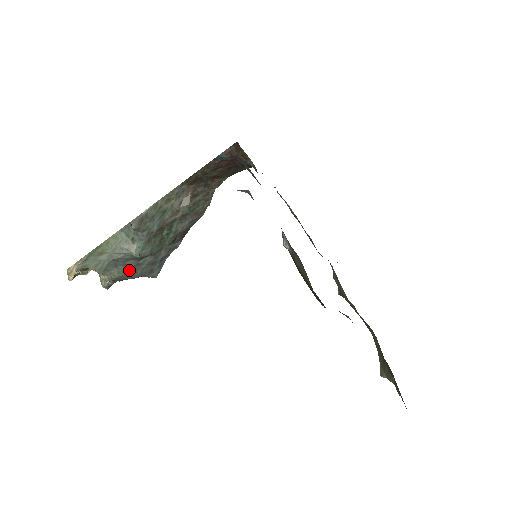
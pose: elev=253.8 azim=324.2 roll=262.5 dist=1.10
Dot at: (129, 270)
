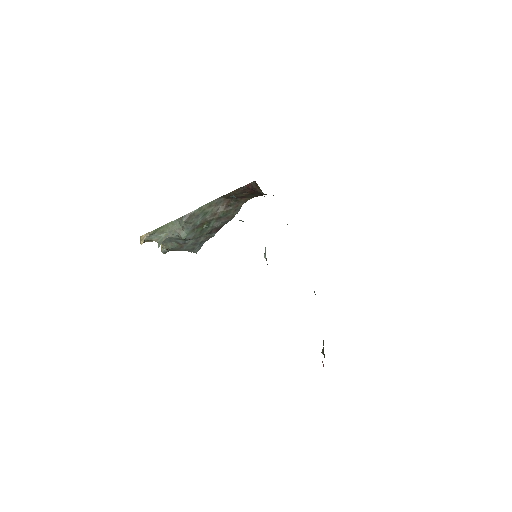
Dot at: (178, 245)
